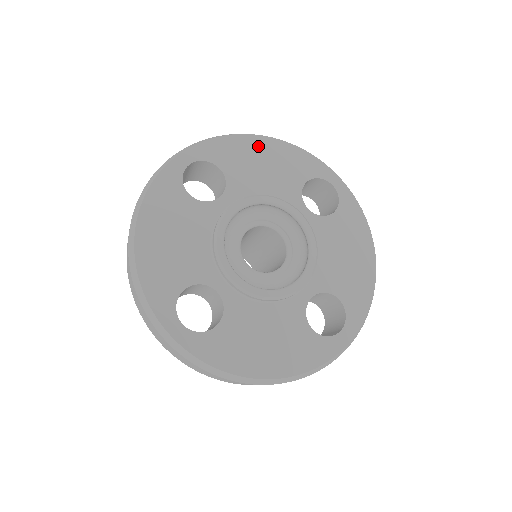
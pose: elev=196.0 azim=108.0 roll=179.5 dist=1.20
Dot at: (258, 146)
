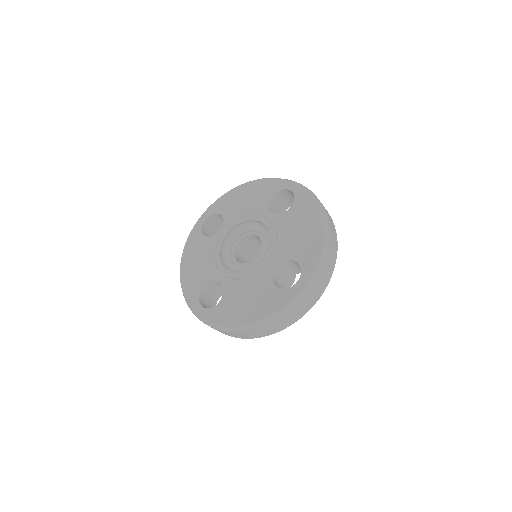
Dot at: (241, 191)
